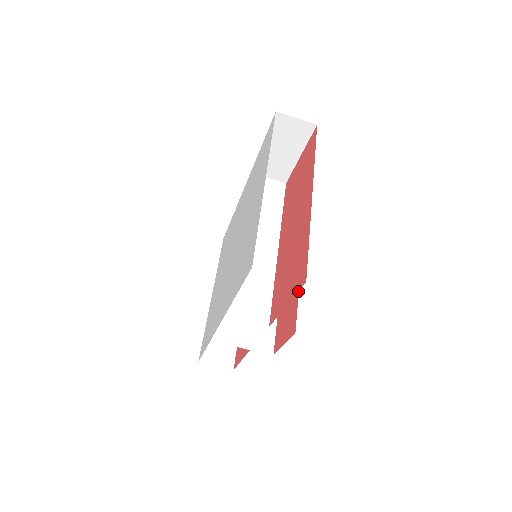
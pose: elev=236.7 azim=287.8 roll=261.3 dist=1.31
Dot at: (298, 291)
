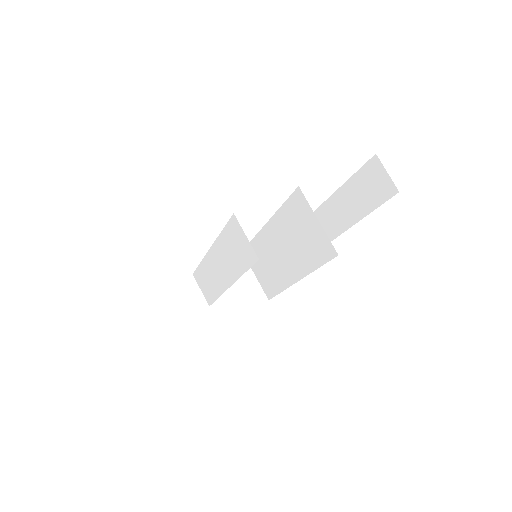
Dot at: occluded
